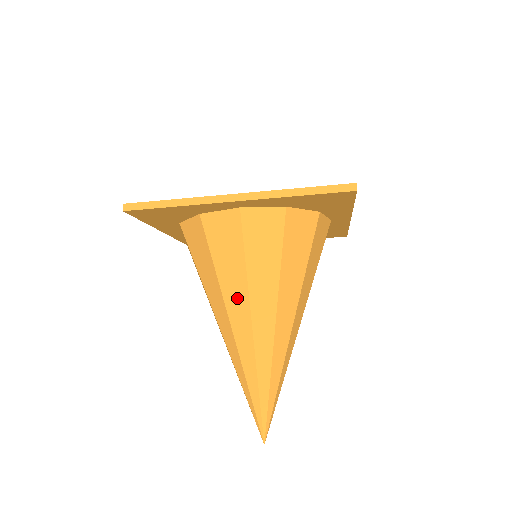
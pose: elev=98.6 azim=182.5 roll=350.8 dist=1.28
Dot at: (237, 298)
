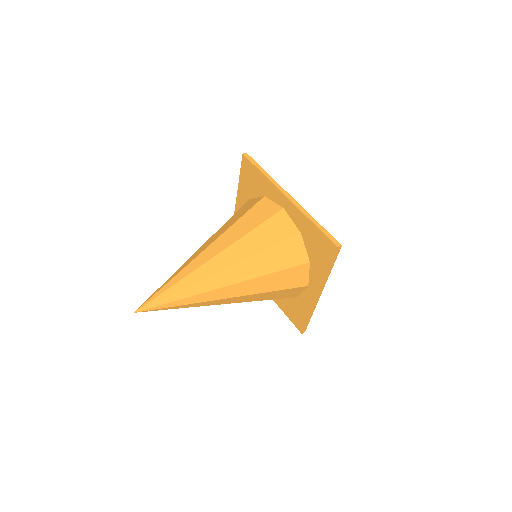
Dot at: (228, 239)
